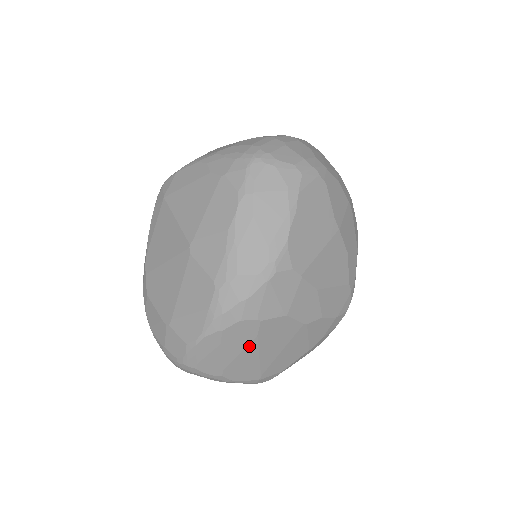
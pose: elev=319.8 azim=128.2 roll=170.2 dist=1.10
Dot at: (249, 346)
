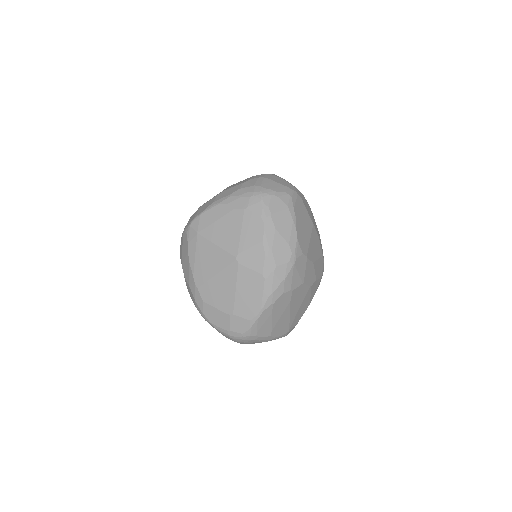
Dot at: (286, 310)
